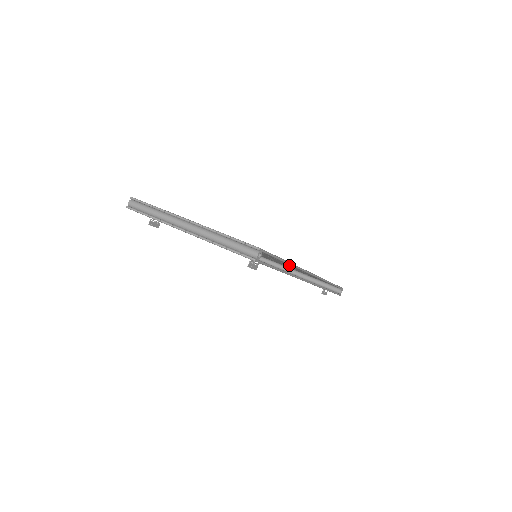
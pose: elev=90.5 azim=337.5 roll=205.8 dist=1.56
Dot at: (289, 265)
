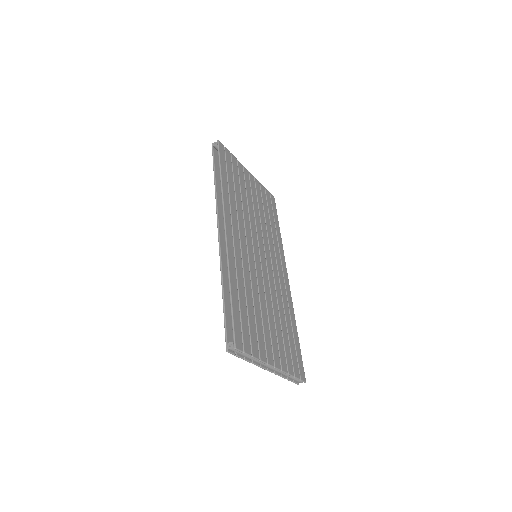
Dot at: (285, 297)
